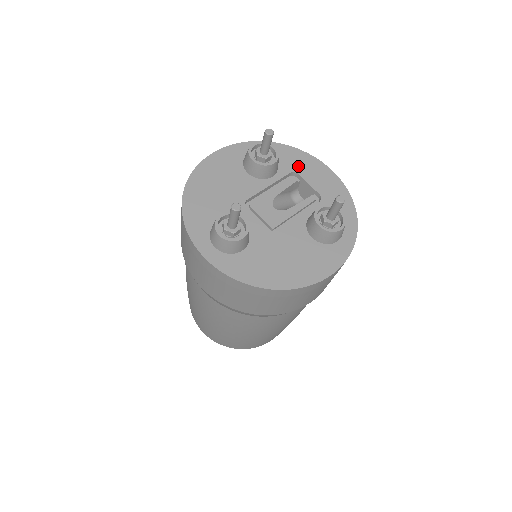
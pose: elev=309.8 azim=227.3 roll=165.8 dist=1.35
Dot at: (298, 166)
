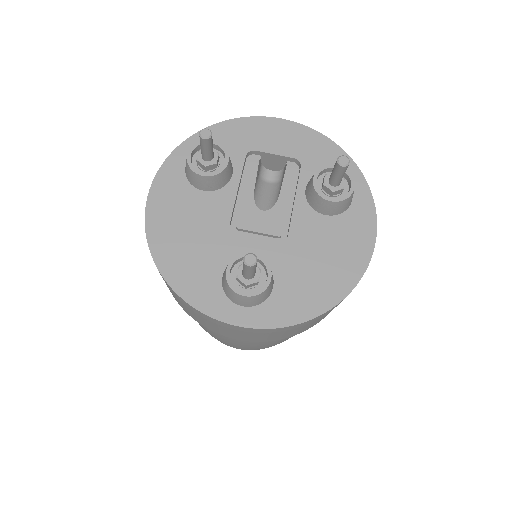
Dot at: (247, 141)
